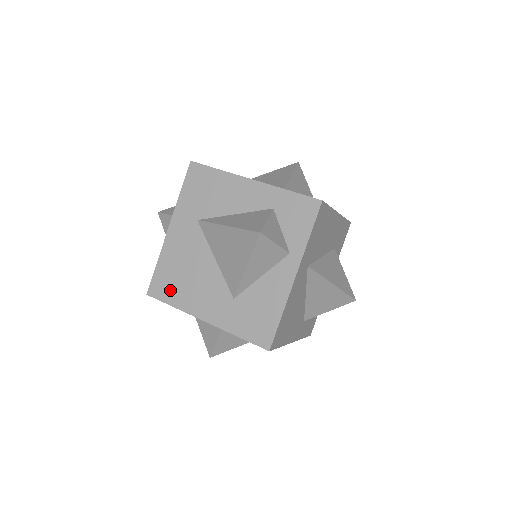
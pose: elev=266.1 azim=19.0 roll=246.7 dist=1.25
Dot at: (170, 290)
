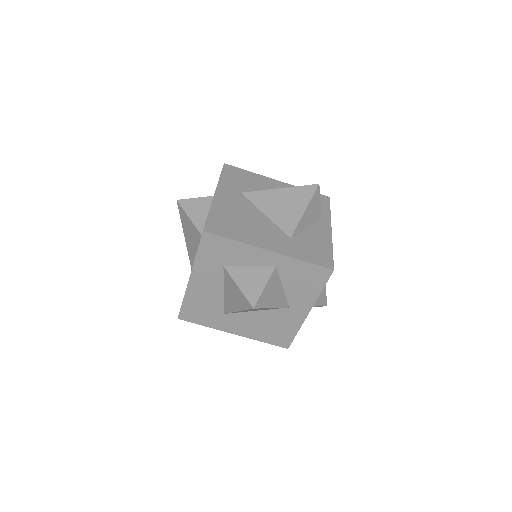
Dot at: (229, 229)
